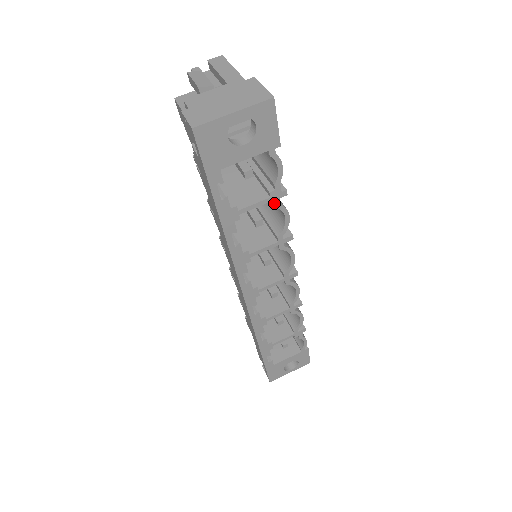
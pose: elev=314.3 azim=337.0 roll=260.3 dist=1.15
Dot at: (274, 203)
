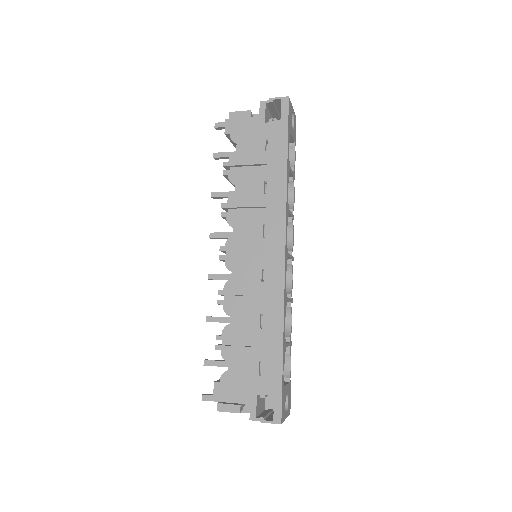
Dot at: (293, 180)
